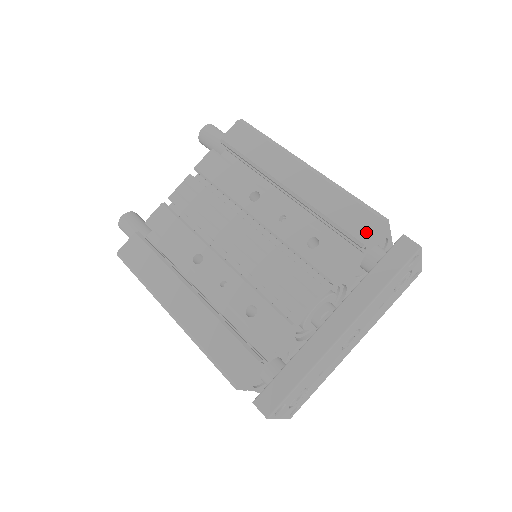
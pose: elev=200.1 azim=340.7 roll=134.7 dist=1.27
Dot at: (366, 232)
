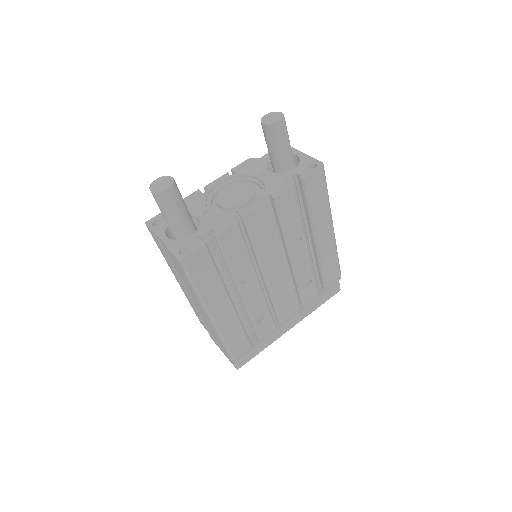
Dot at: (332, 283)
